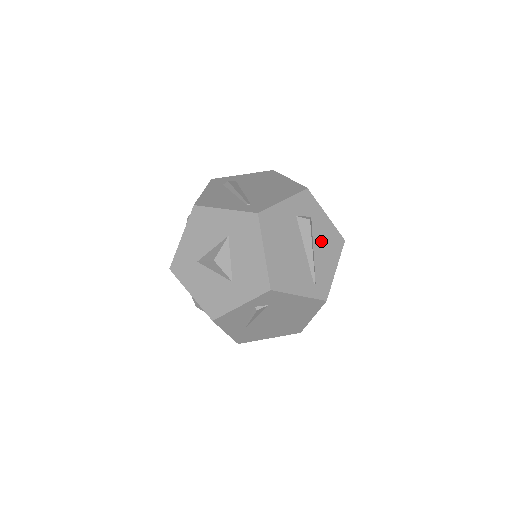
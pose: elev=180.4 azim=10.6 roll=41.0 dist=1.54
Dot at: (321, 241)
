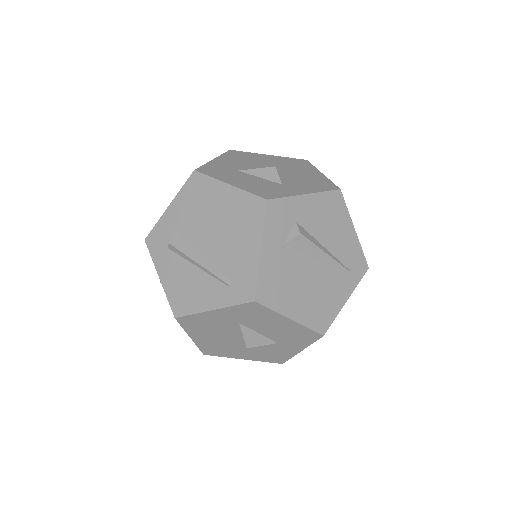
Dot at: (323, 228)
